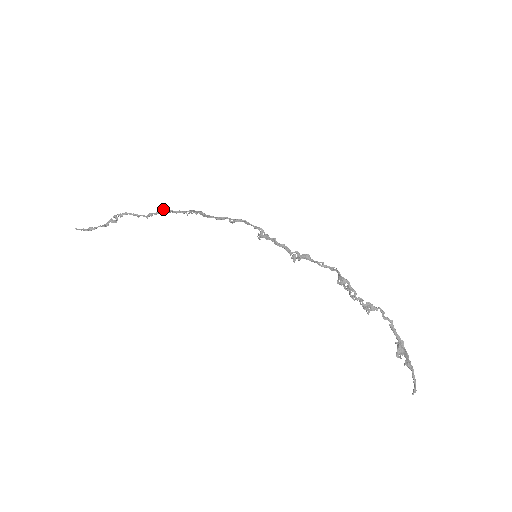
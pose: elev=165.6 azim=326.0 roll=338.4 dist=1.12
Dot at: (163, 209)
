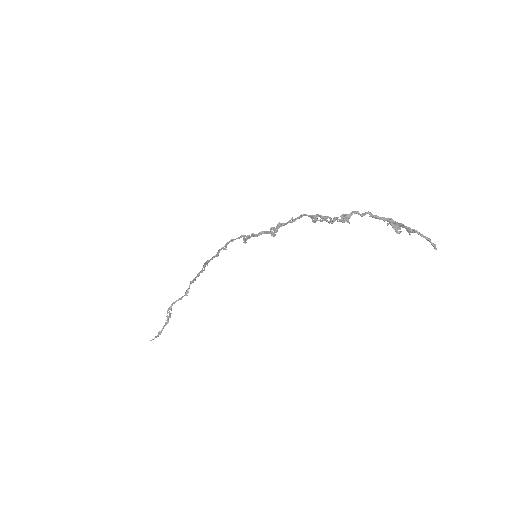
Dot at: (190, 281)
